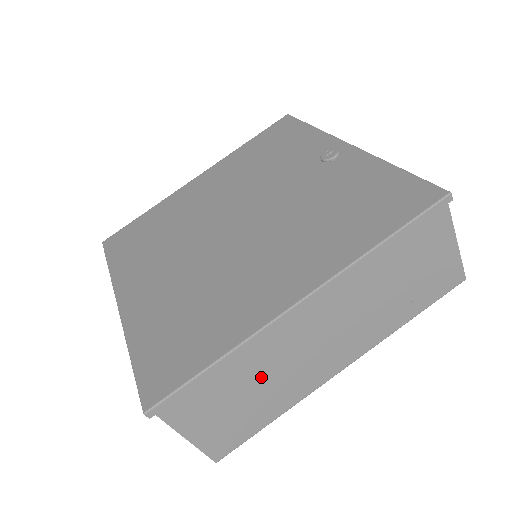
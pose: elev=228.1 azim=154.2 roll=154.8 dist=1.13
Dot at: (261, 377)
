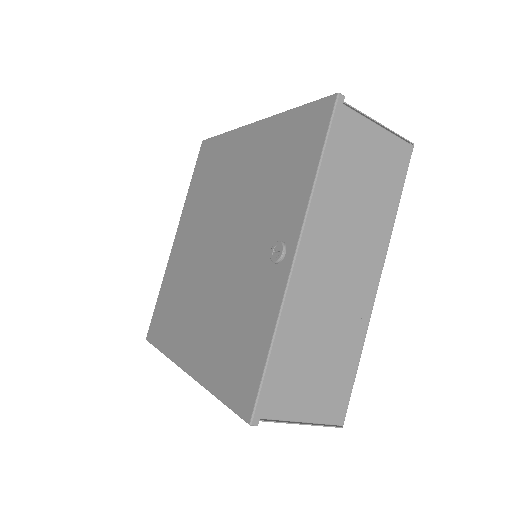
Dot at: occluded
